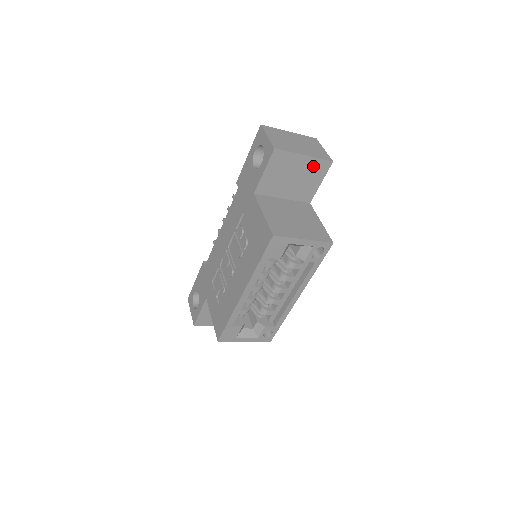
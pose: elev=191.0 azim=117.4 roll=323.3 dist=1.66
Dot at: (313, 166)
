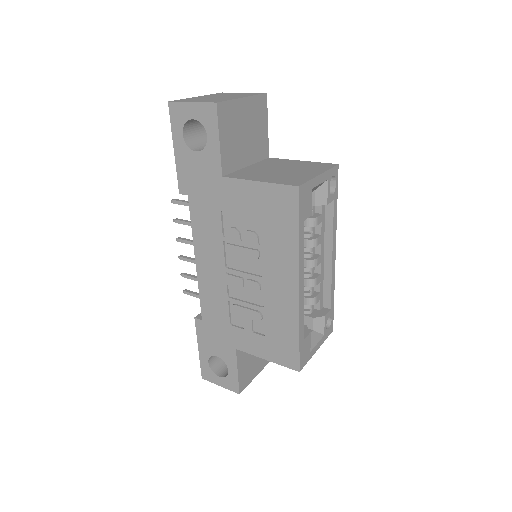
Dot at: (254, 108)
